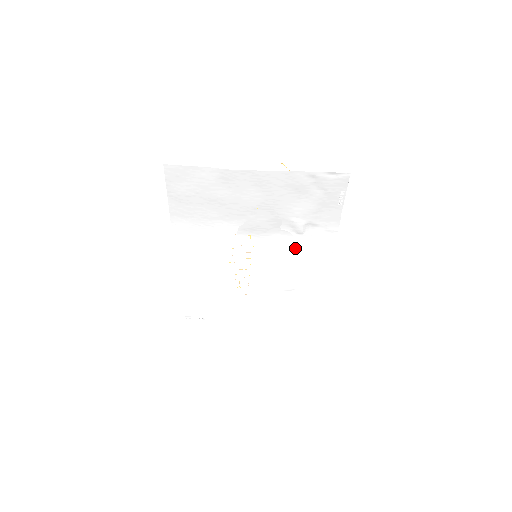
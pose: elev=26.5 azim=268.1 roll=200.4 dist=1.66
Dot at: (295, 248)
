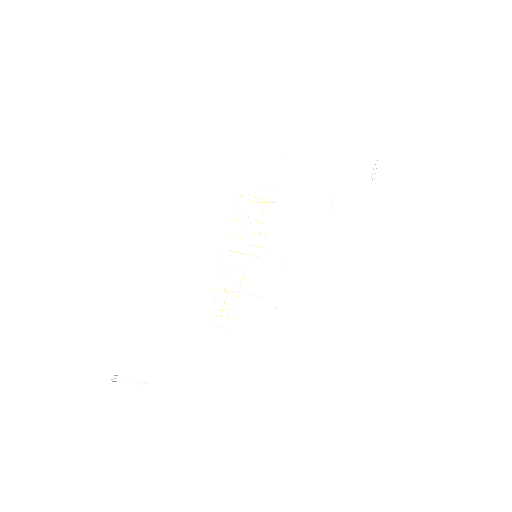
Dot at: (315, 238)
